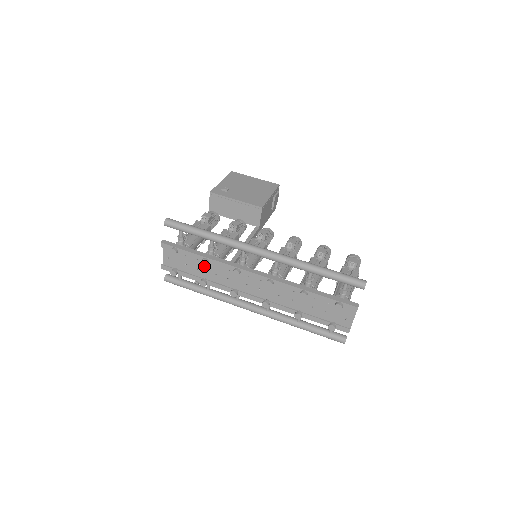
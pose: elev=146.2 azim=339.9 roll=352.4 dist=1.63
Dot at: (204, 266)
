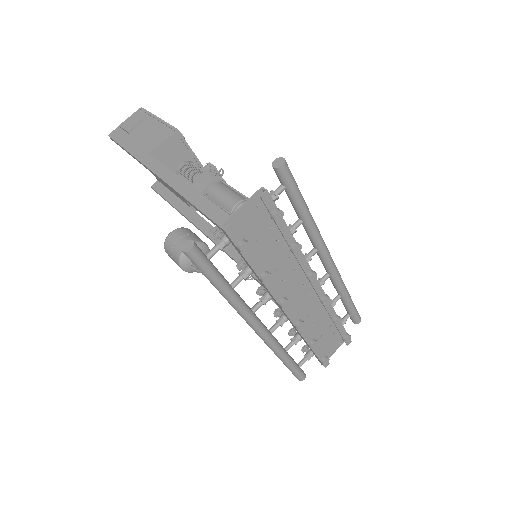
Dot at: (274, 252)
